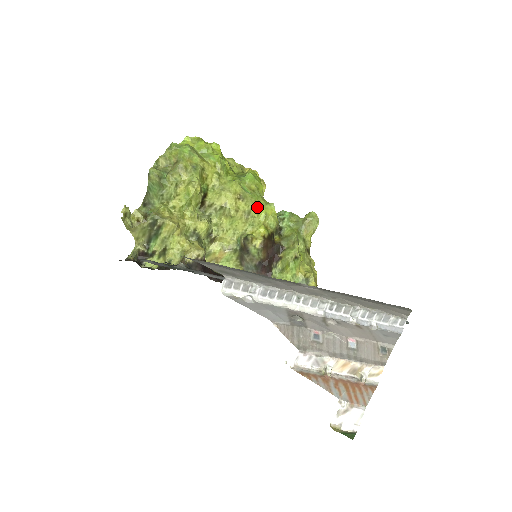
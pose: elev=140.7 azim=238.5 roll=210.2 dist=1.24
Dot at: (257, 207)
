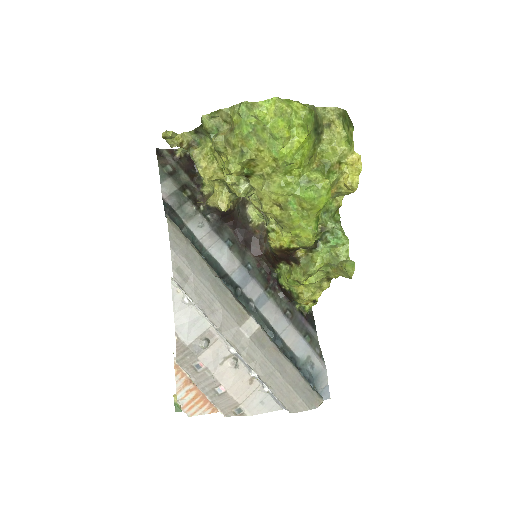
Dot at: (292, 224)
